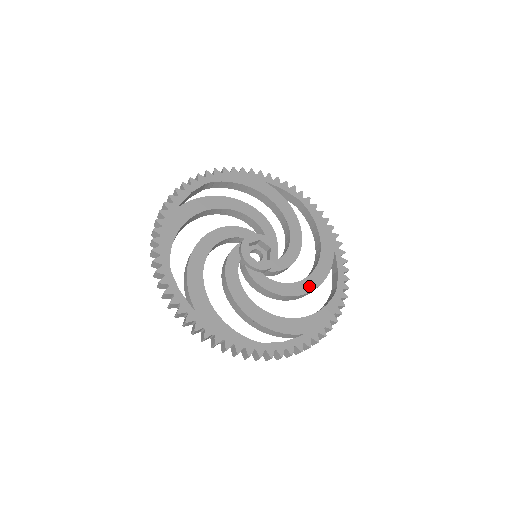
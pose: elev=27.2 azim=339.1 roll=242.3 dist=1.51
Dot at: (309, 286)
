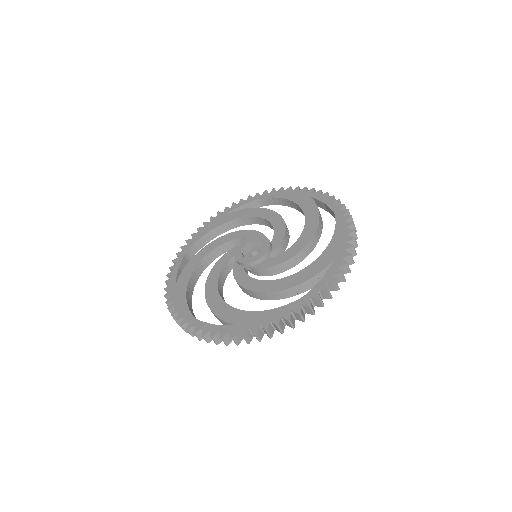
Dot at: (277, 286)
